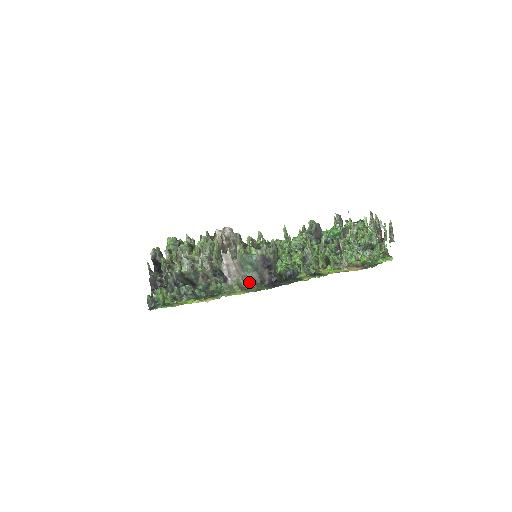
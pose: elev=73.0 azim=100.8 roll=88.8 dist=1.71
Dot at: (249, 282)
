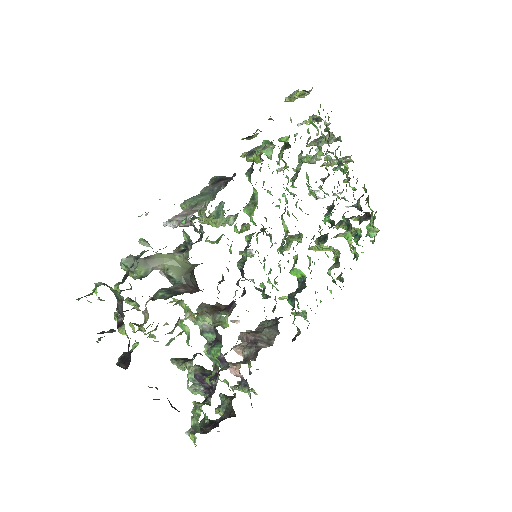
Dot at: (213, 197)
